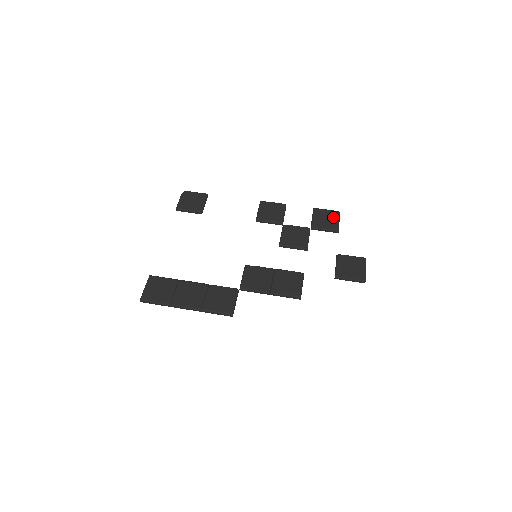
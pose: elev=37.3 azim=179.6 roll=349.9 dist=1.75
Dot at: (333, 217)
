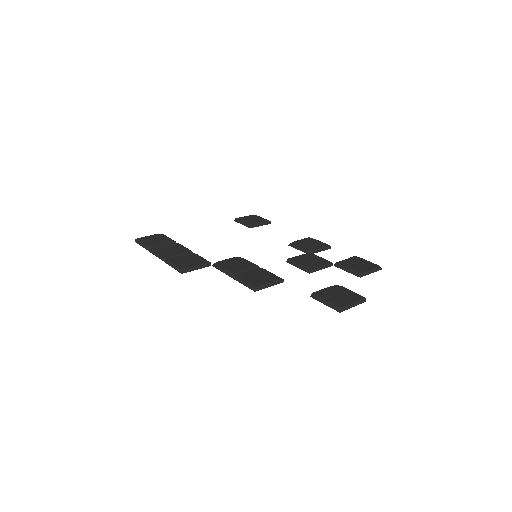
Dot at: (368, 266)
